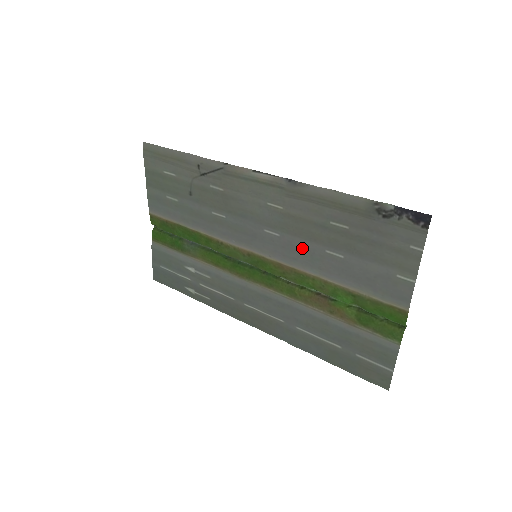
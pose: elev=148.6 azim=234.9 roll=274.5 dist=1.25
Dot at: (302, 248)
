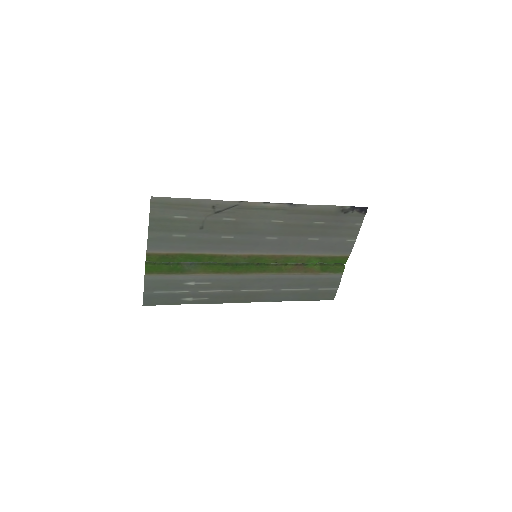
Dot at: (293, 242)
